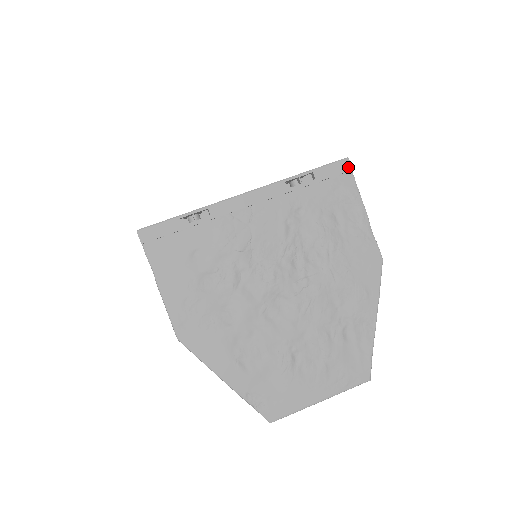
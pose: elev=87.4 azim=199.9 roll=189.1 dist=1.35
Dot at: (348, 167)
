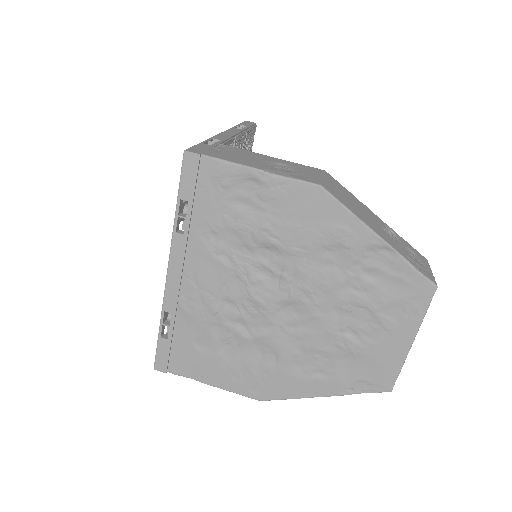
Dot at: (194, 158)
